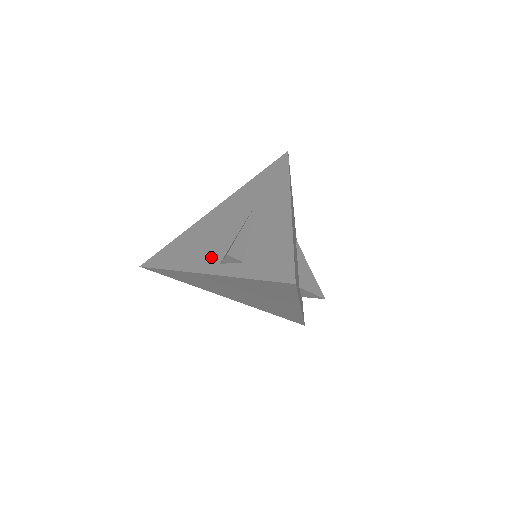
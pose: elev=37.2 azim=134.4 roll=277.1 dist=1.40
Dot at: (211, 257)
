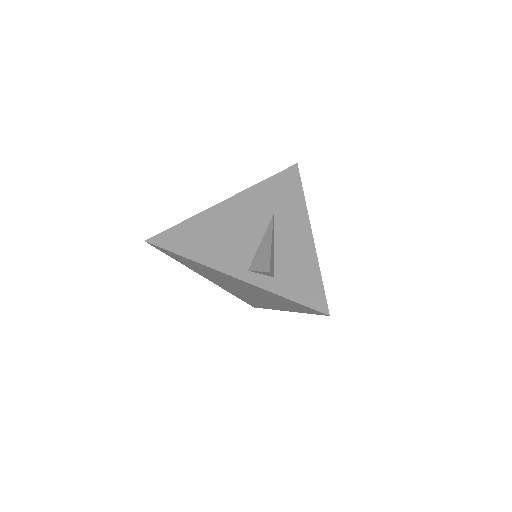
Dot at: (236, 259)
